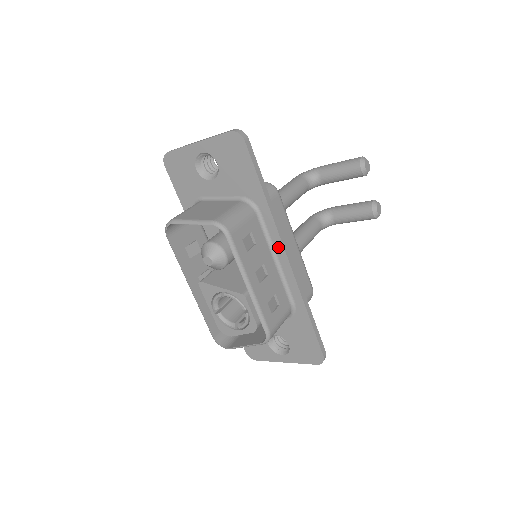
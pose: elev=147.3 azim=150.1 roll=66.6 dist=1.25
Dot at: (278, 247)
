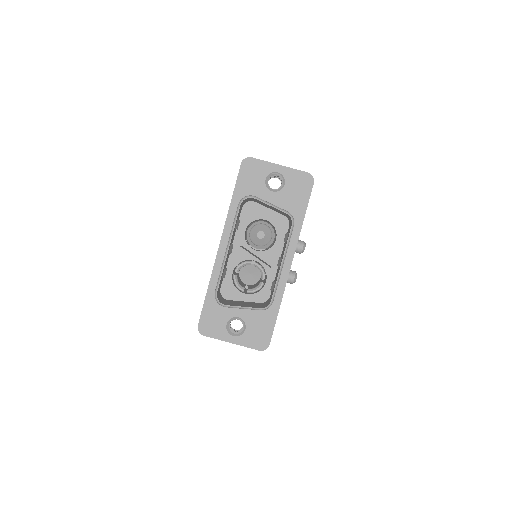
Dot at: (290, 254)
